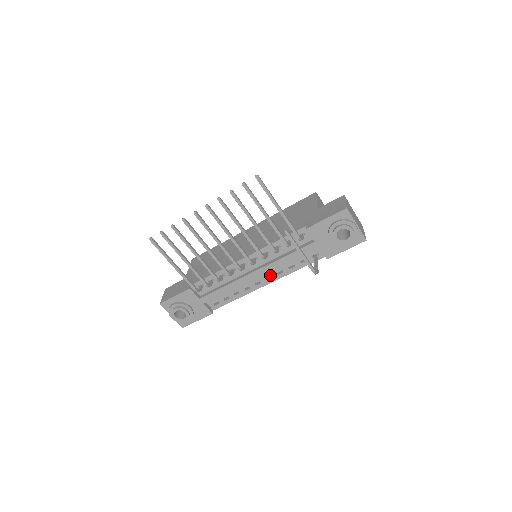
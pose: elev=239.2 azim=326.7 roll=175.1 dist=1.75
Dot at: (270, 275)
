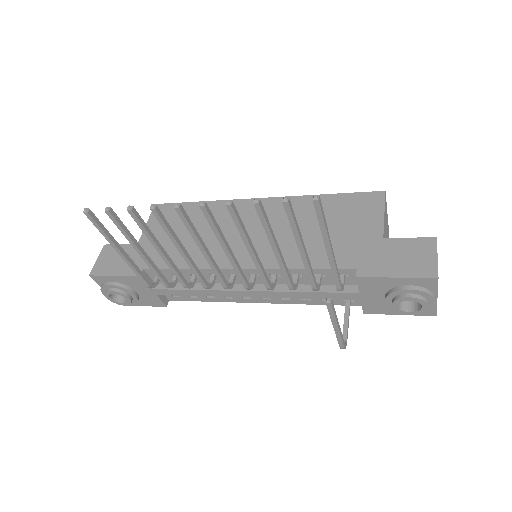
Dot at: occluded
